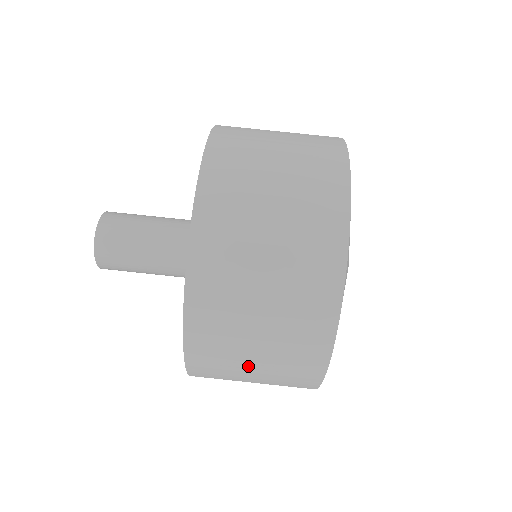
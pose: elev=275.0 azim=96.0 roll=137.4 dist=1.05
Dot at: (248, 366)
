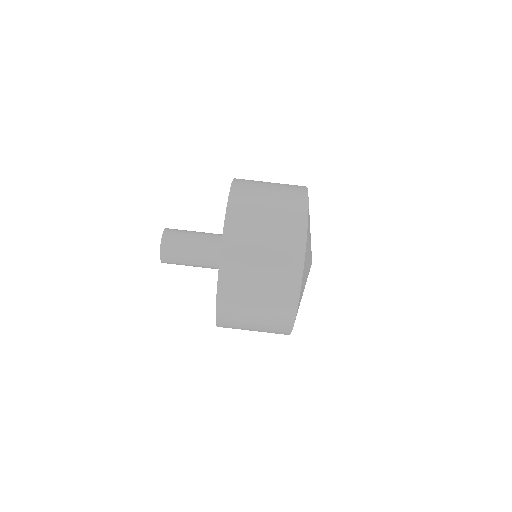
Dot at: (251, 324)
